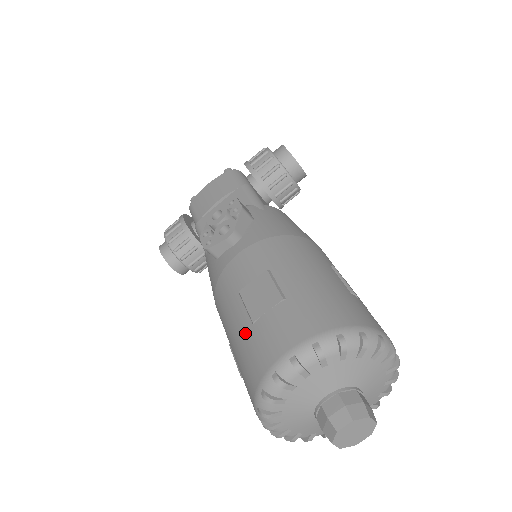
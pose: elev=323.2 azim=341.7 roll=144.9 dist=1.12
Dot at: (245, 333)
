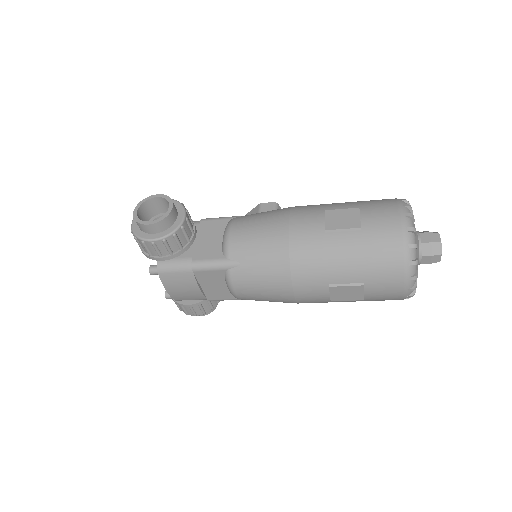
Dot at: occluded
